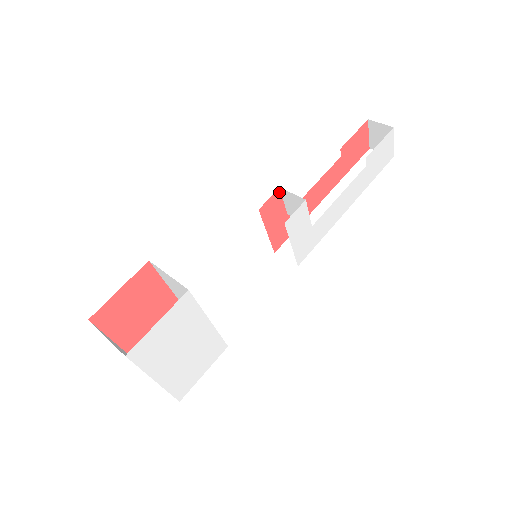
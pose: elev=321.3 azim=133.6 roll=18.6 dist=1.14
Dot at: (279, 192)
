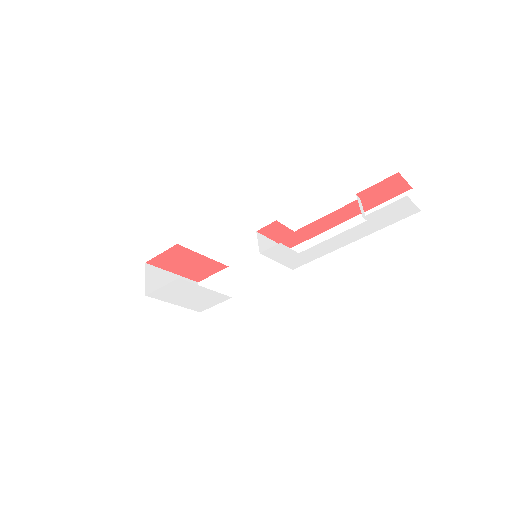
Dot at: (277, 222)
